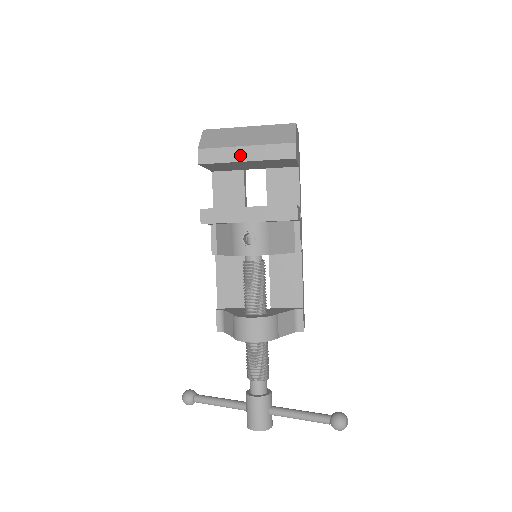
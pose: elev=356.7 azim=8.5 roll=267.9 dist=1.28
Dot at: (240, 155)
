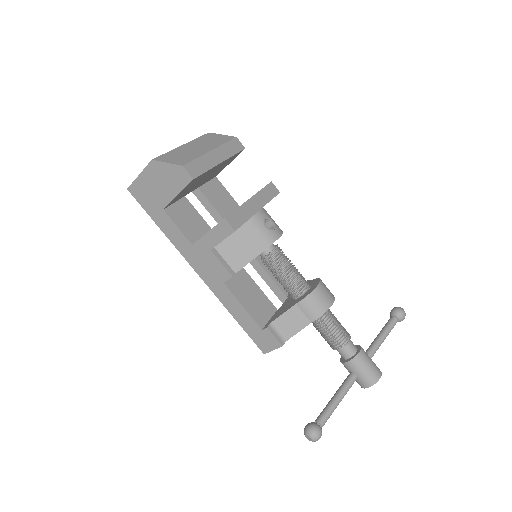
Dot at: (214, 159)
